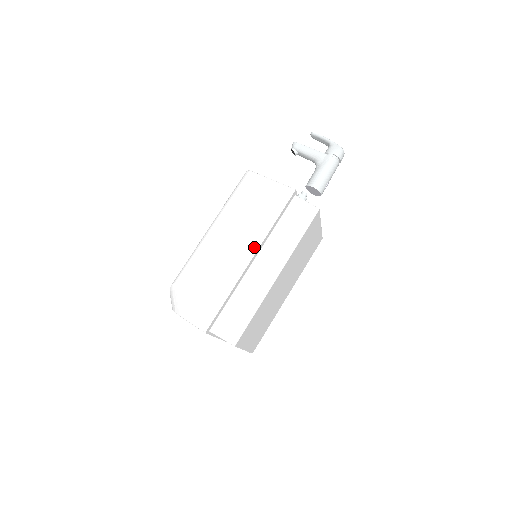
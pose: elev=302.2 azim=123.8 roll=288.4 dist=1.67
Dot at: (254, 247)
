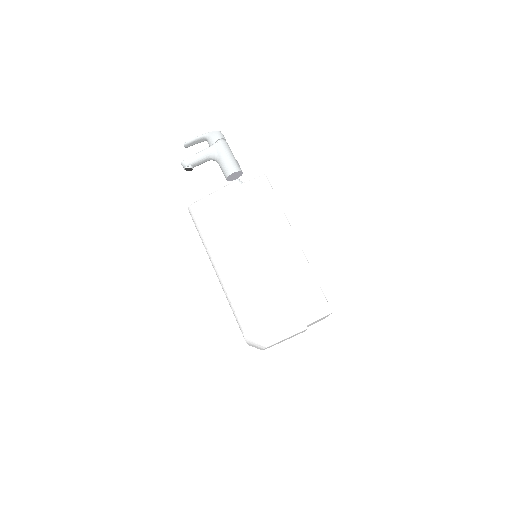
Dot at: (262, 243)
